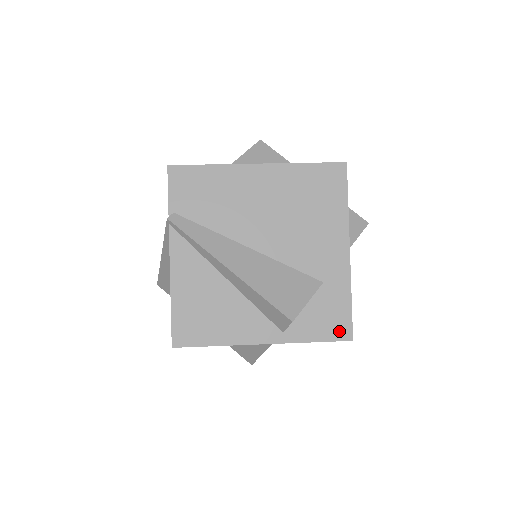
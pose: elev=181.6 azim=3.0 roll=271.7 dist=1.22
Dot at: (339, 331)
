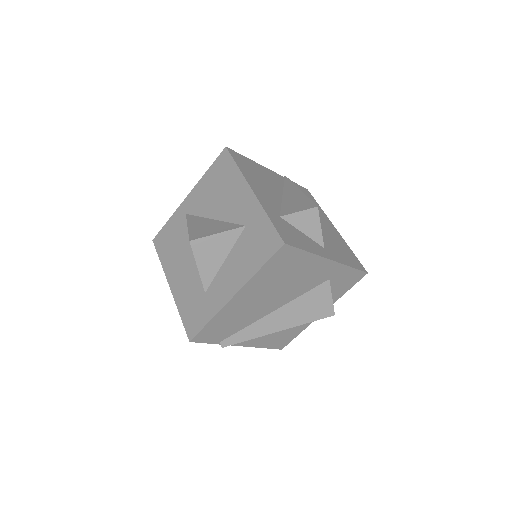
Dot at: (357, 278)
